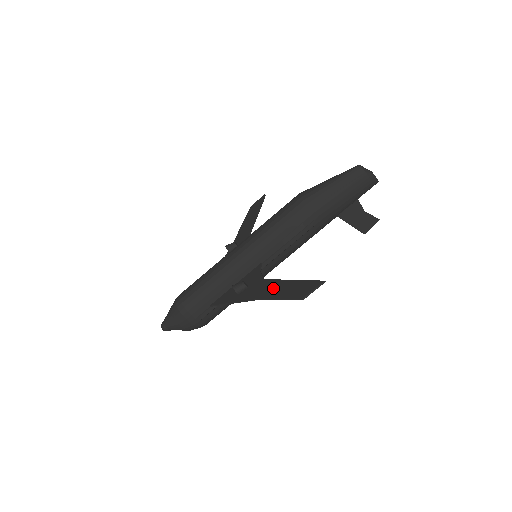
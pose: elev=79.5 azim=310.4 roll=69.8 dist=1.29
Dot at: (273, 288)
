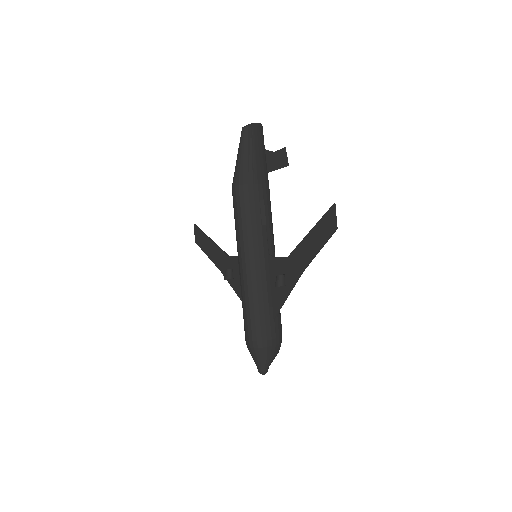
Dot at: (304, 251)
